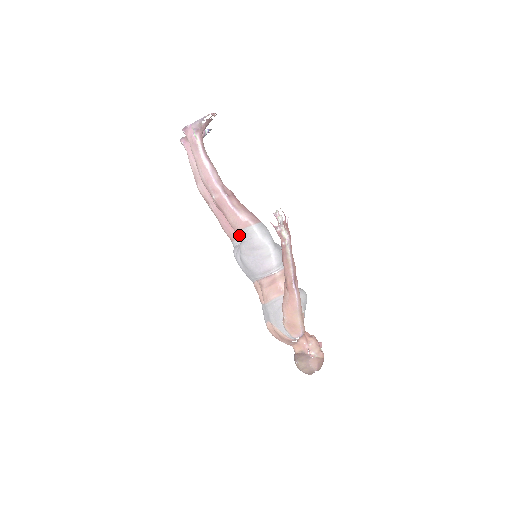
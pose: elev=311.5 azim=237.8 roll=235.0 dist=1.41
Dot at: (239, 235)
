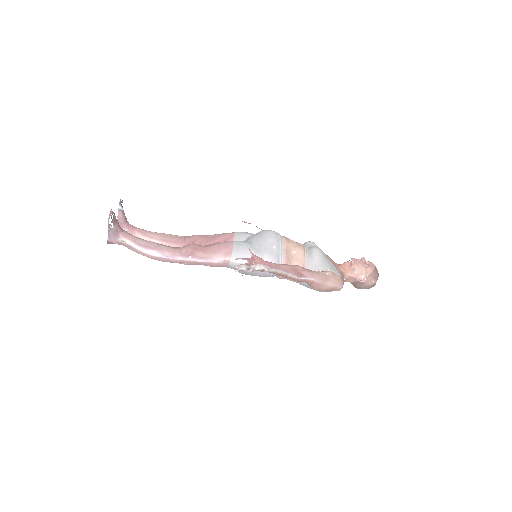
Dot at: occluded
